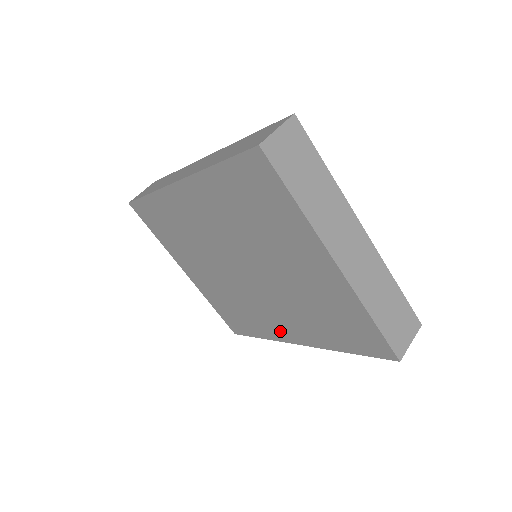
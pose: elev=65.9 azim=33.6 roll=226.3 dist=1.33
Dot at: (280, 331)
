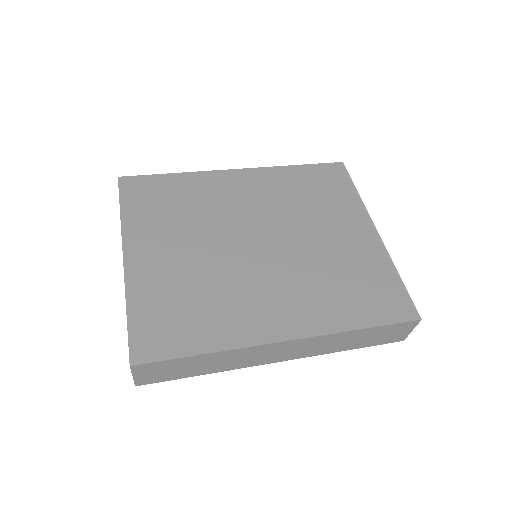
Dot at: (263, 324)
